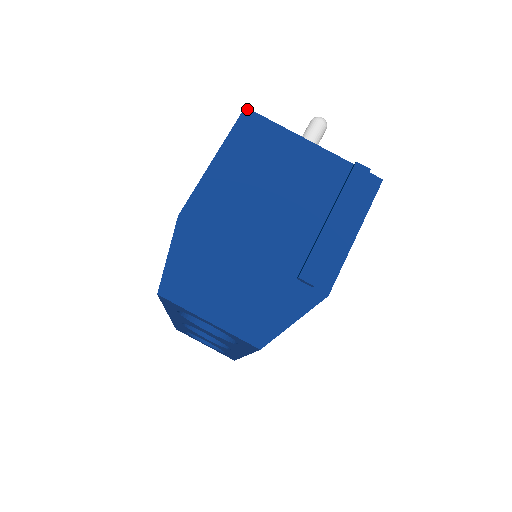
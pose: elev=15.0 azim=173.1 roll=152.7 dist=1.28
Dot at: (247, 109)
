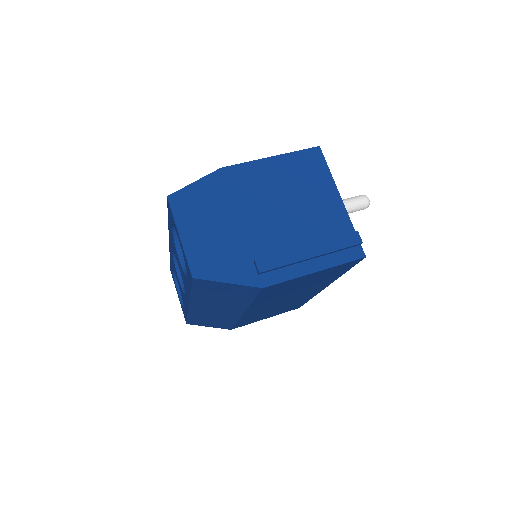
Dot at: (319, 148)
